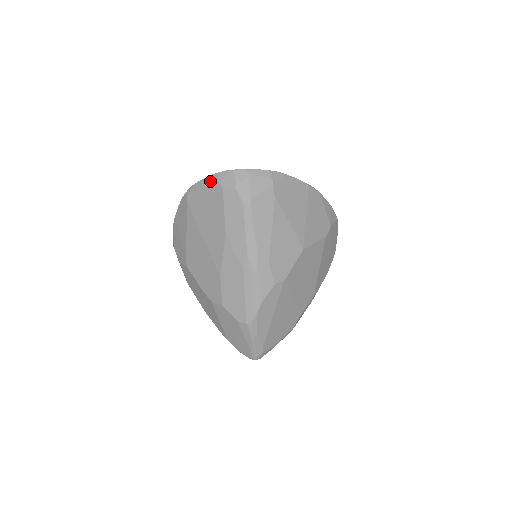
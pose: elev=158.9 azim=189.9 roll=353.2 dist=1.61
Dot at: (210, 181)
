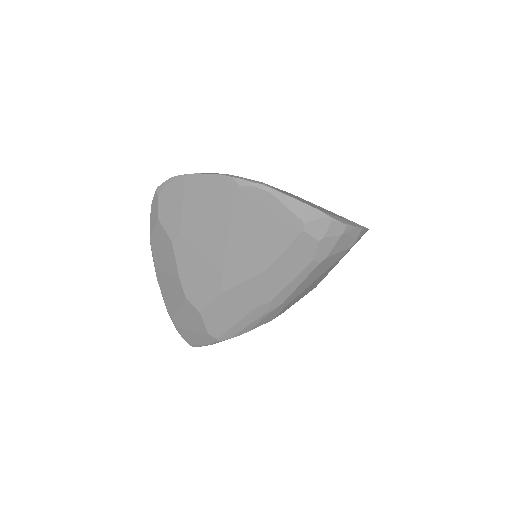
Dot at: (292, 207)
